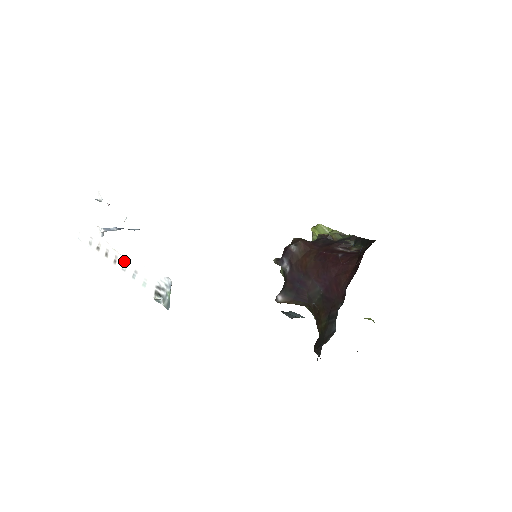
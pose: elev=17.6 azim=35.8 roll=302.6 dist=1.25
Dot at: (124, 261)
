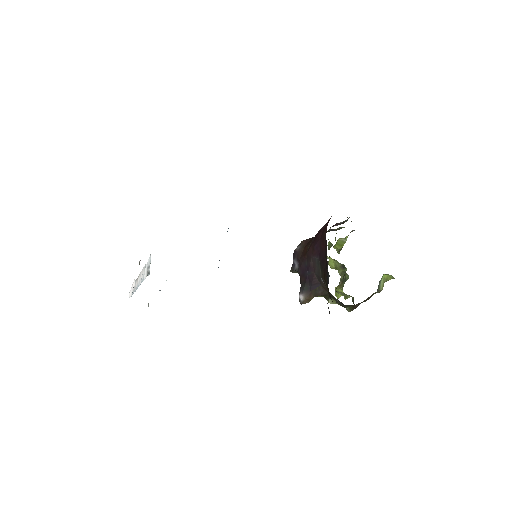
Dot at: (139, 278)
